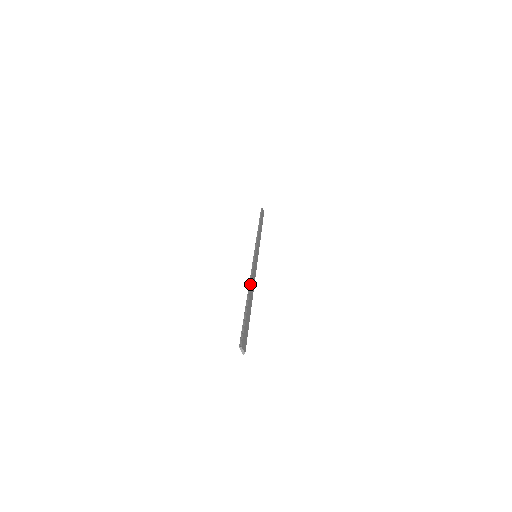
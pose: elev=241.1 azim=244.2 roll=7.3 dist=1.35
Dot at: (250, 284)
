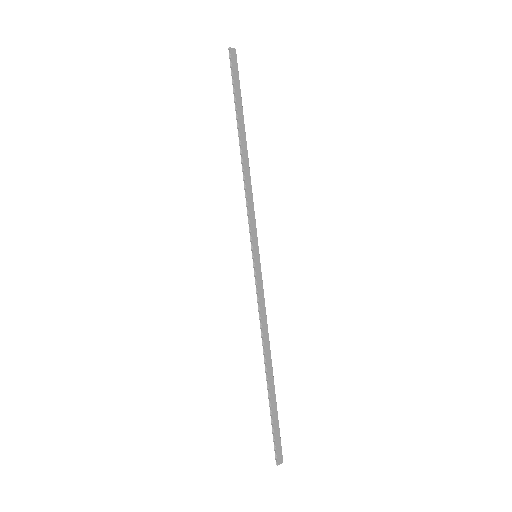
Dot at: (263, 347)
